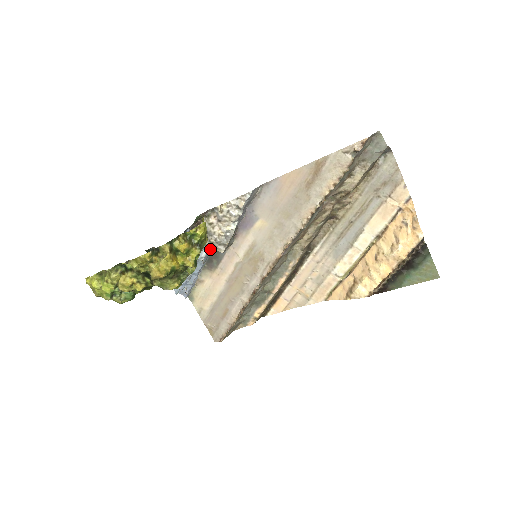
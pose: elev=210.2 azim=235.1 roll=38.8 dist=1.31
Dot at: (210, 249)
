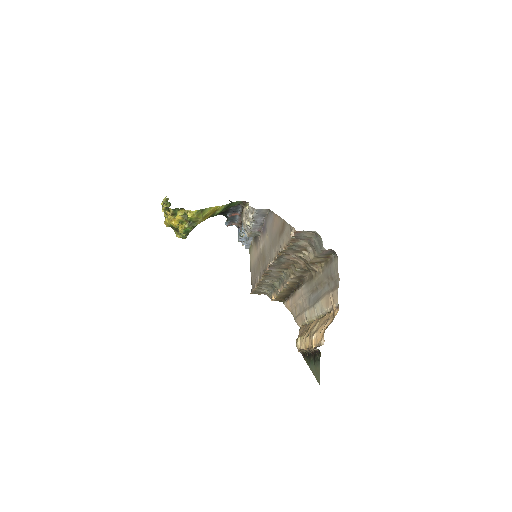
Dot at: occluded
